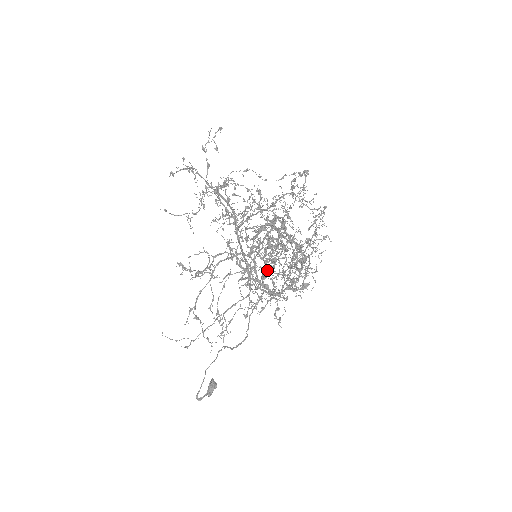
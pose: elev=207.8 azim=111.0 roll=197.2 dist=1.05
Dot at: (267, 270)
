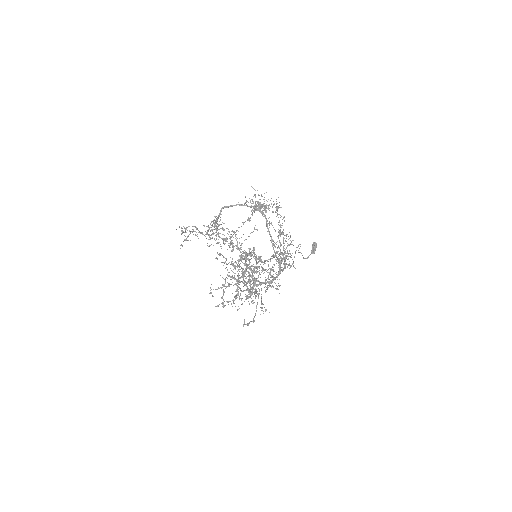
Dot at: occluded
